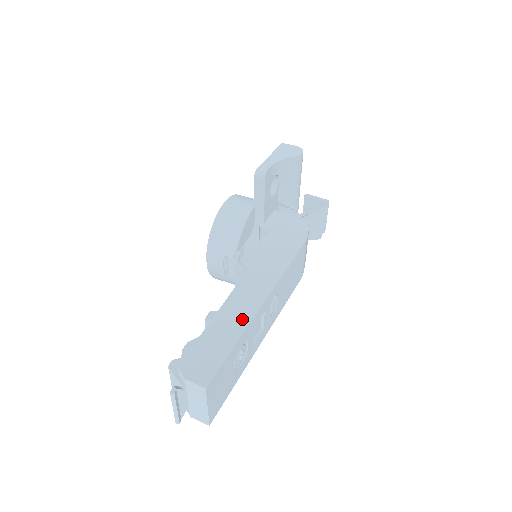
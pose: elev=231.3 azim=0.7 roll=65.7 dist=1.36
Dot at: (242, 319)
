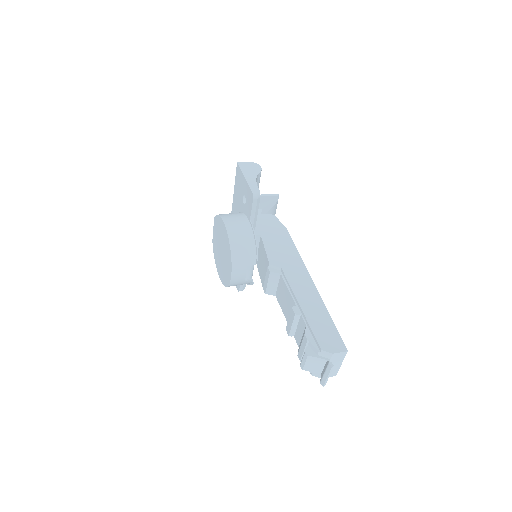
Dot at: (317, 301)
